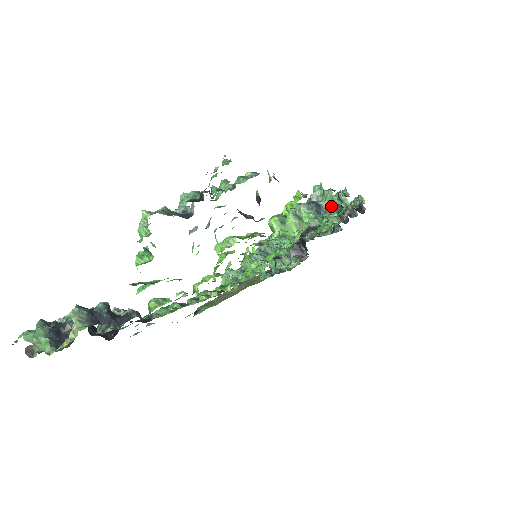
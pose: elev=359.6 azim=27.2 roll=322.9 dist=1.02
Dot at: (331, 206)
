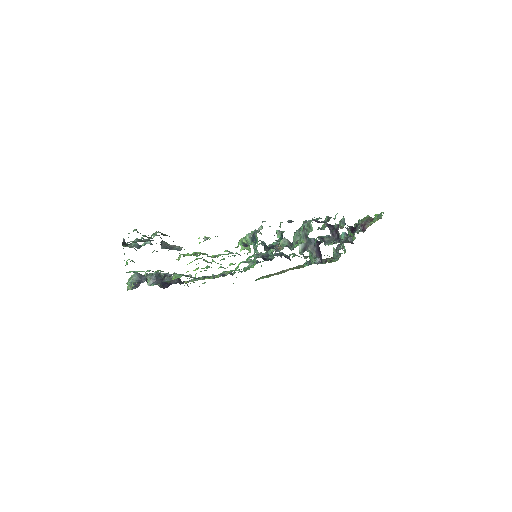
Dot at: occluded
